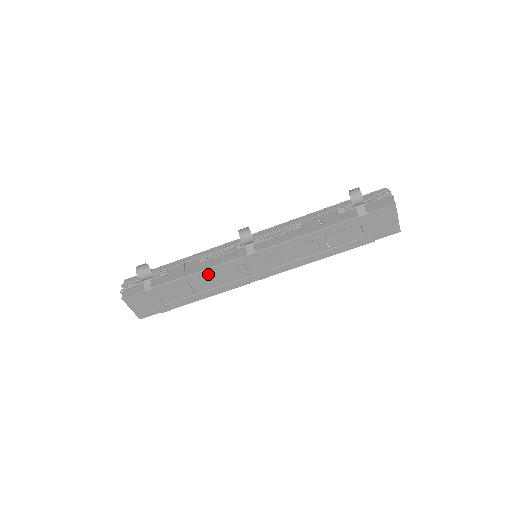
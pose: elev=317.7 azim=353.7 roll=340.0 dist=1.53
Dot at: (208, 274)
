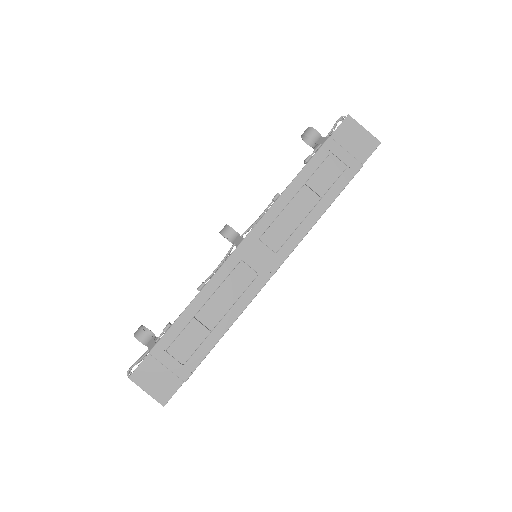
Dot at: (209, 293)
